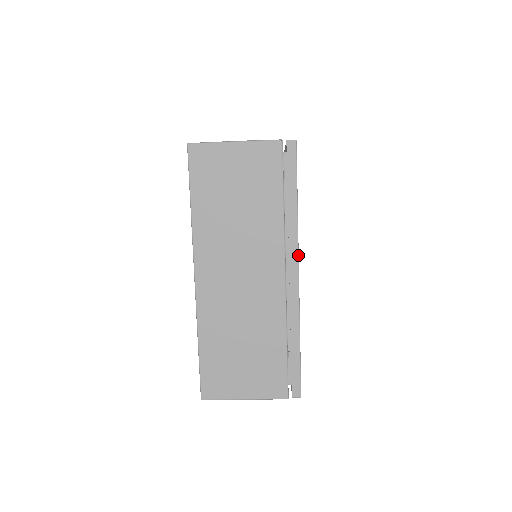
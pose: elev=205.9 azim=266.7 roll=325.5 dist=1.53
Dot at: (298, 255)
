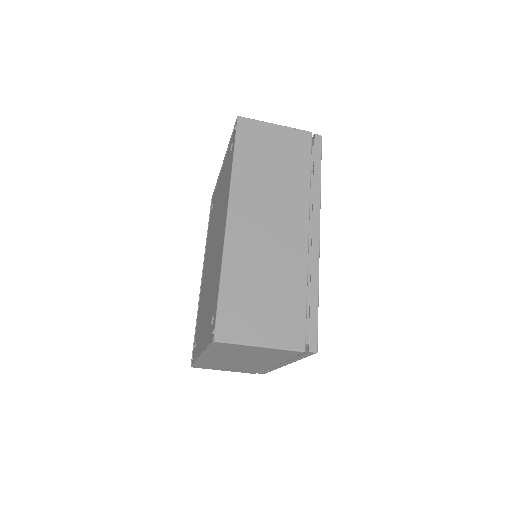
Dot at: occluded
